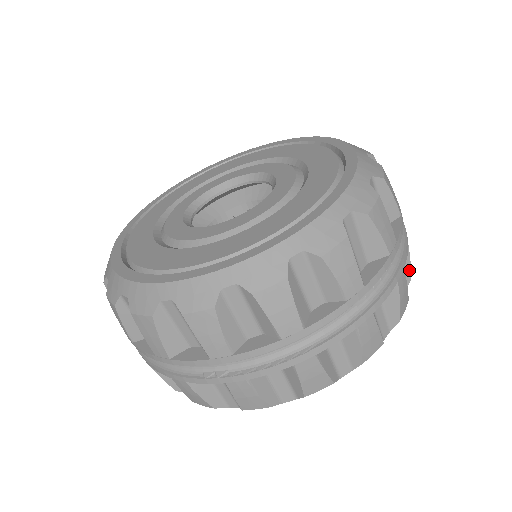
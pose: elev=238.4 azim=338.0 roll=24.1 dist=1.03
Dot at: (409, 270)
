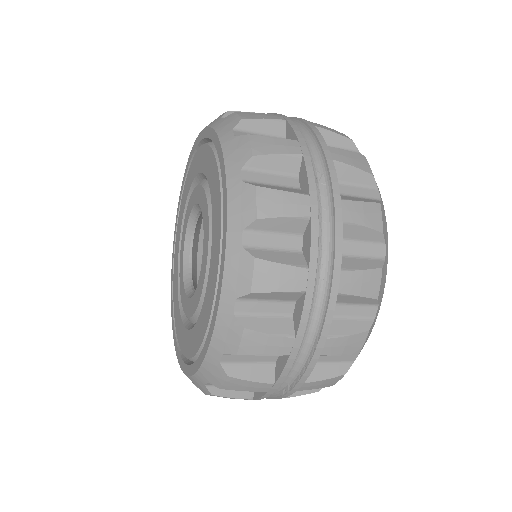
Dot at: (362, 173)
